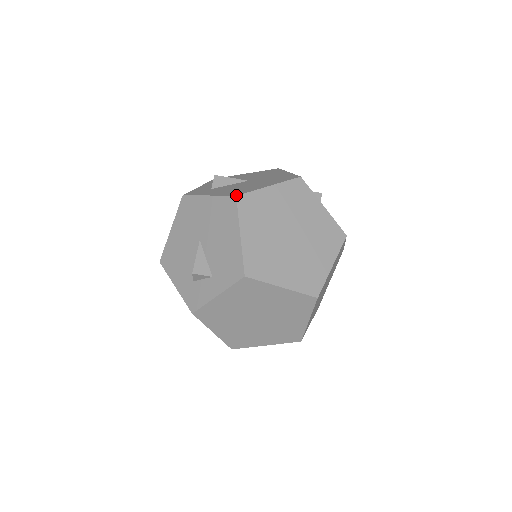
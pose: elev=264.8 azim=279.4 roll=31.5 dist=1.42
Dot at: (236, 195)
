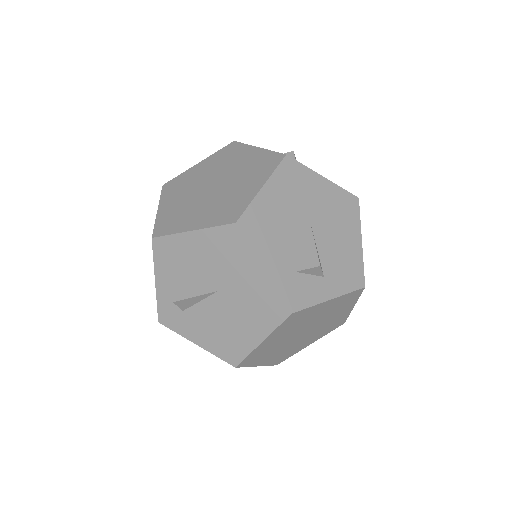
Dot at: (235, 367)
